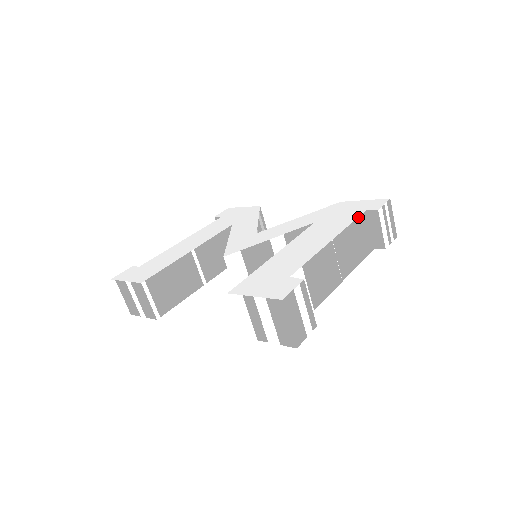
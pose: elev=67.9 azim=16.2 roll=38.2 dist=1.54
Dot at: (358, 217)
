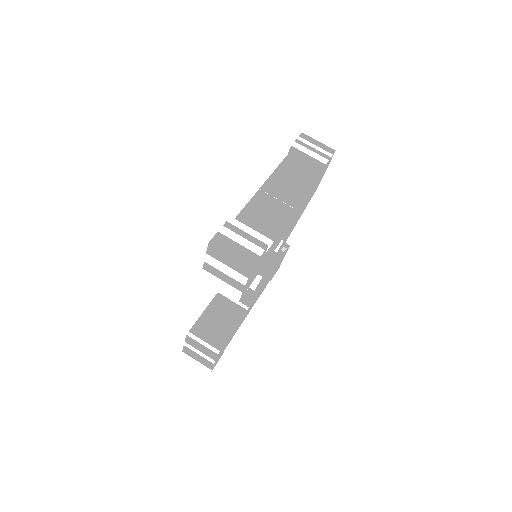
Dot at: (281, 163)
